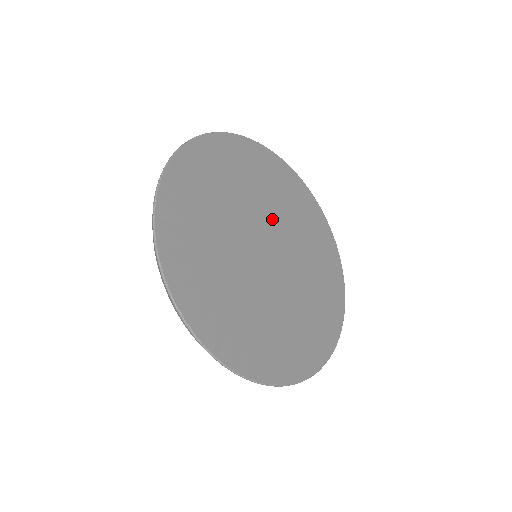
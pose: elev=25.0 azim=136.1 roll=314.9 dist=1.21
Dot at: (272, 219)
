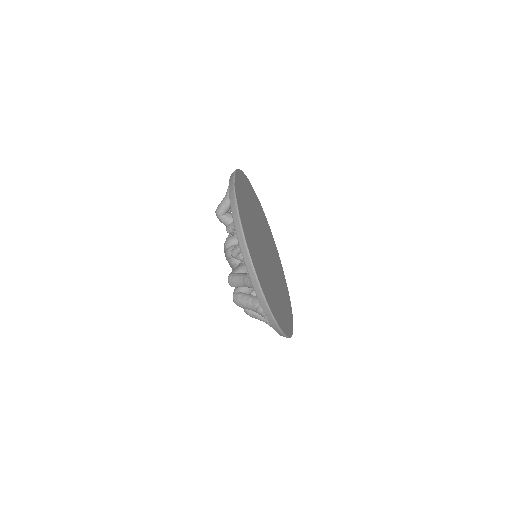
Dot at: (269, 248)
